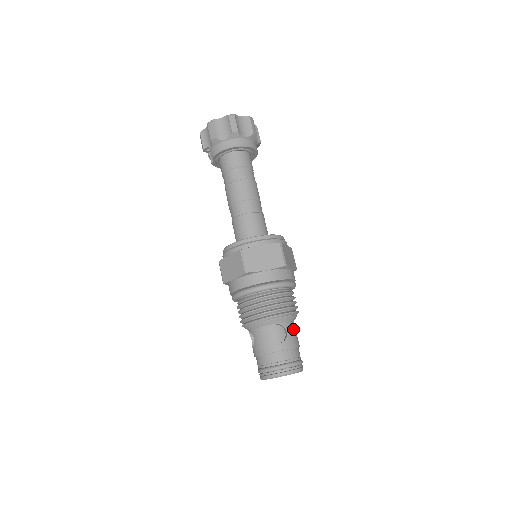
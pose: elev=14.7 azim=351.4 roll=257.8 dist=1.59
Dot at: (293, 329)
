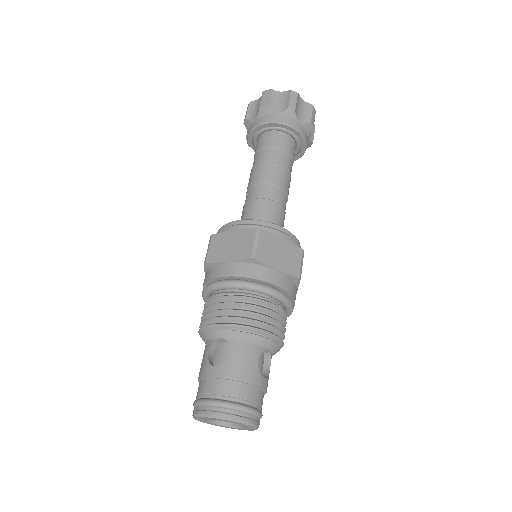
Dot at: (249, 354)
